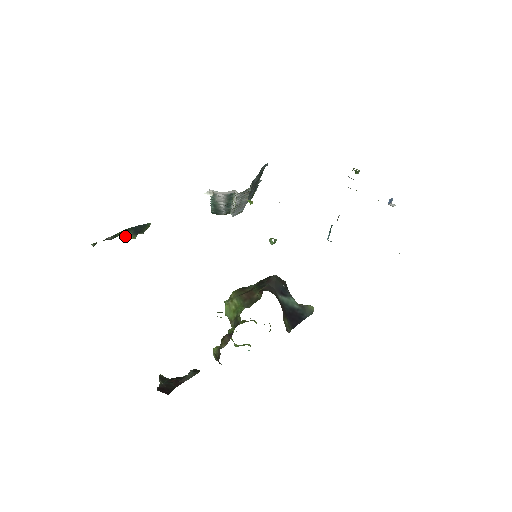
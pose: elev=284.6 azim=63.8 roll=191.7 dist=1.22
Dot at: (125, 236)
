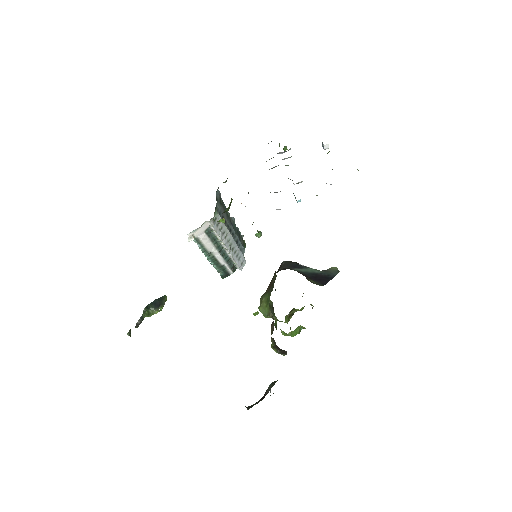
Dot at: (151, 315)
